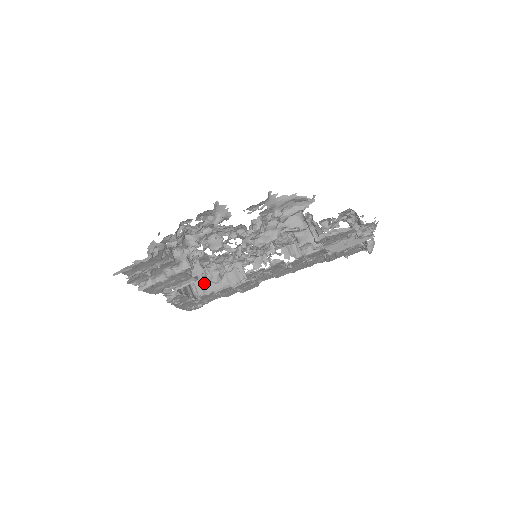
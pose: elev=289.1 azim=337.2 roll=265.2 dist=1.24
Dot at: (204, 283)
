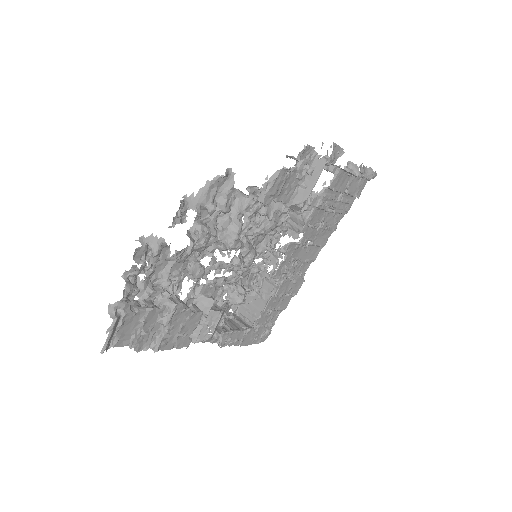
Dot at: (251, 310)
